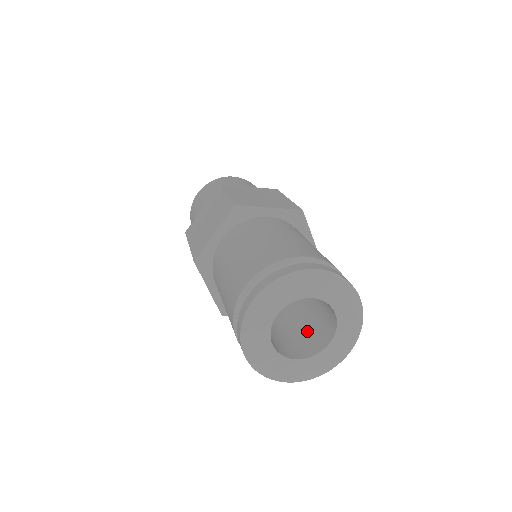
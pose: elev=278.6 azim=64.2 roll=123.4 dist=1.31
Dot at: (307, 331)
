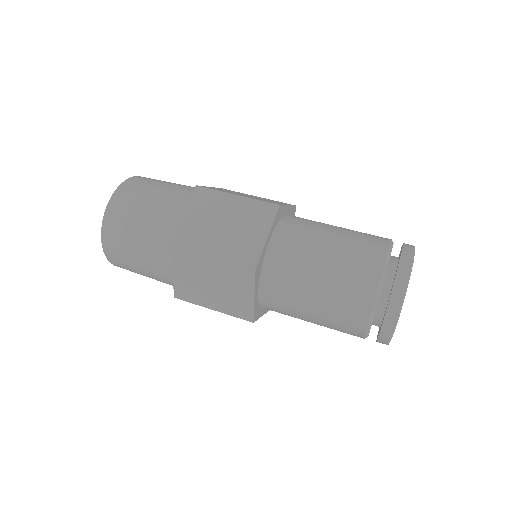
Dot at: occluded
